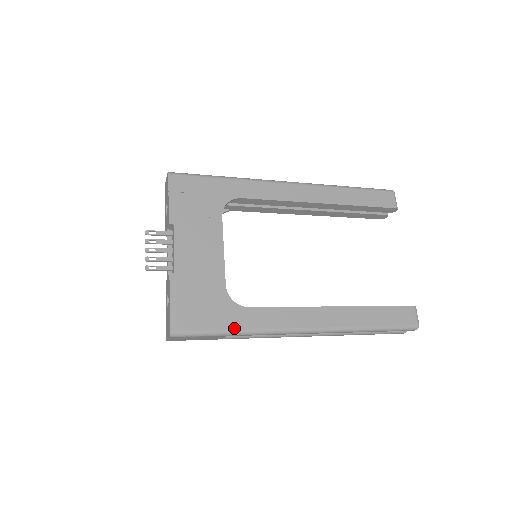
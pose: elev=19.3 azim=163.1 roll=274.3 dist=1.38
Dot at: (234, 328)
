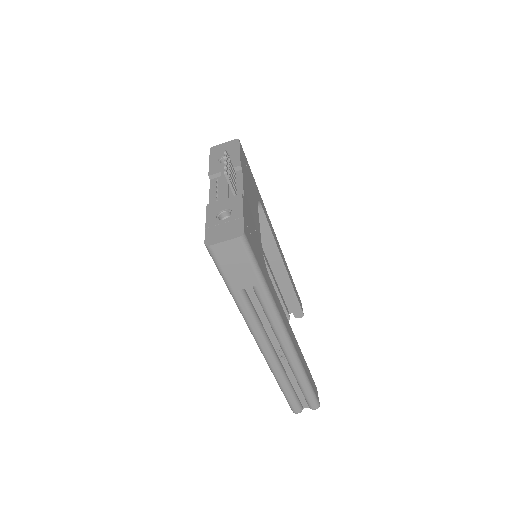
Dot at: (267, 282)
